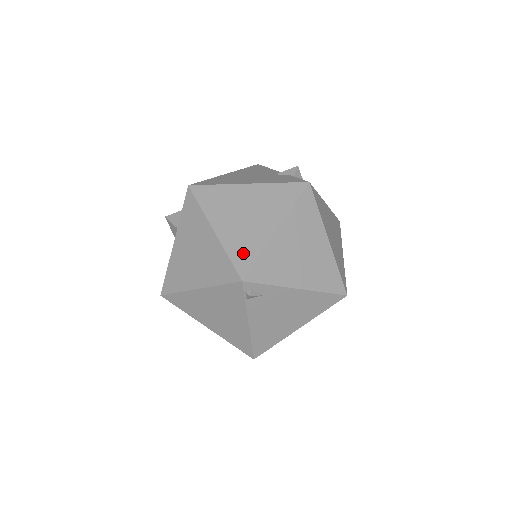
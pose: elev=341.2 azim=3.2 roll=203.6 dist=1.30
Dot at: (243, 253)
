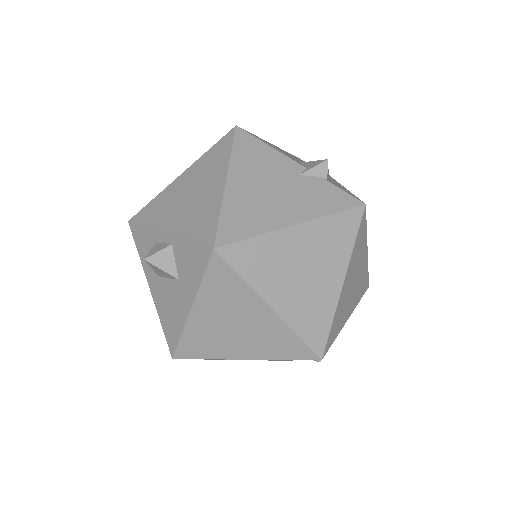
Dot at: (314, 327)
